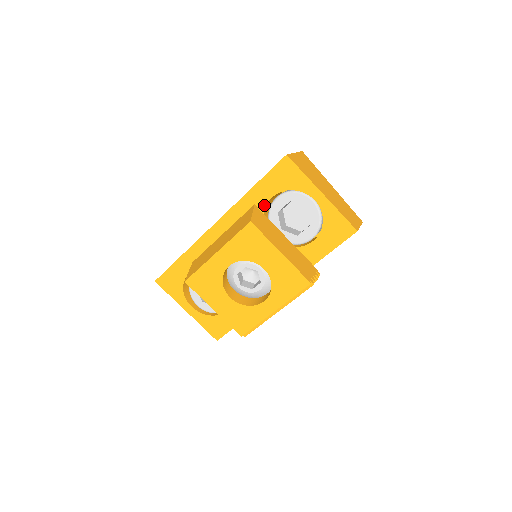
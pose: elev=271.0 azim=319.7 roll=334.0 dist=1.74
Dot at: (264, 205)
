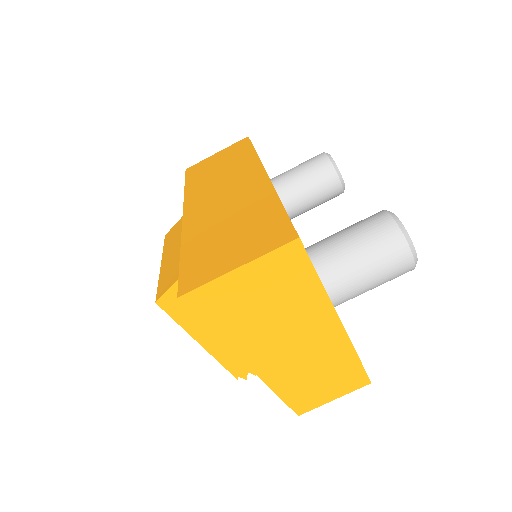
Dot at: occluded
